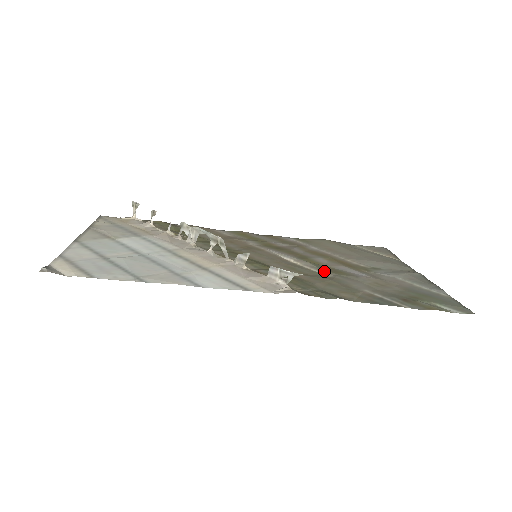
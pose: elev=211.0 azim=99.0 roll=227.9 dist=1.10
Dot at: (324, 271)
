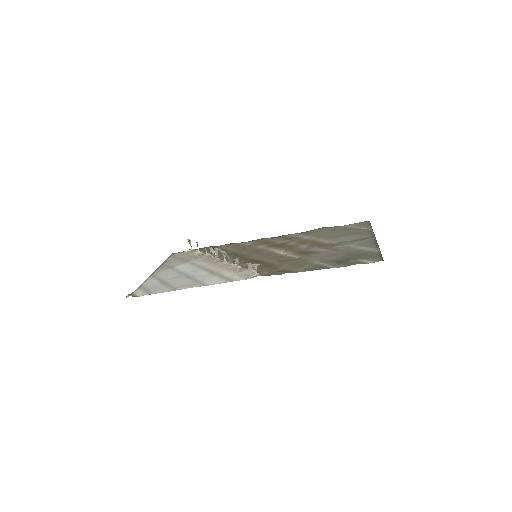
Dot at: (297, 255)
